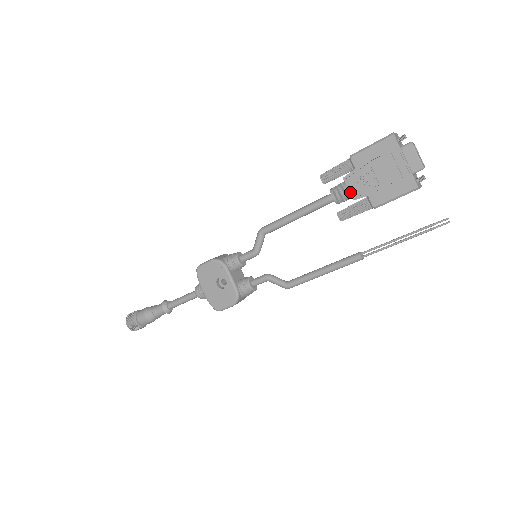
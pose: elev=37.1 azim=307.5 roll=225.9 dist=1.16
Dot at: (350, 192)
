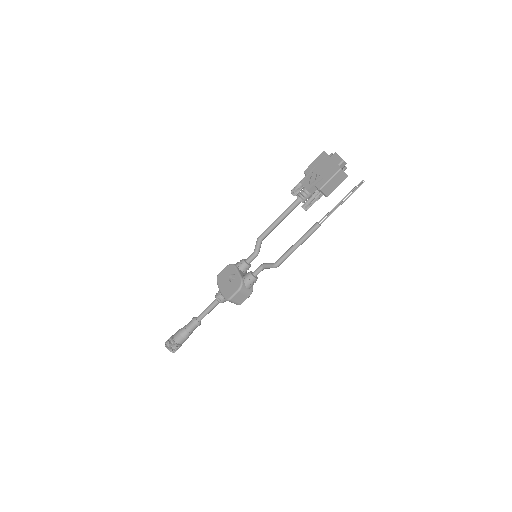
Dot at: (305, 188)
